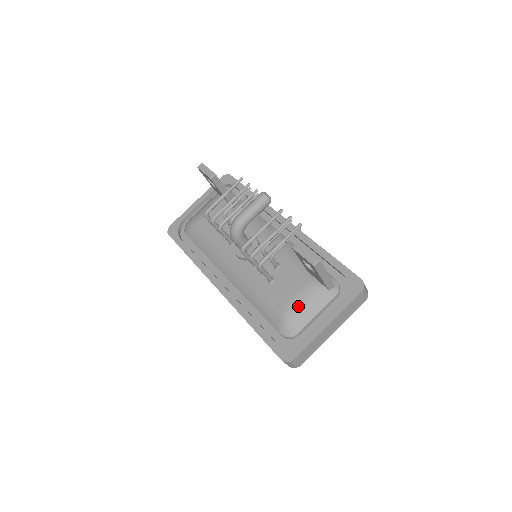
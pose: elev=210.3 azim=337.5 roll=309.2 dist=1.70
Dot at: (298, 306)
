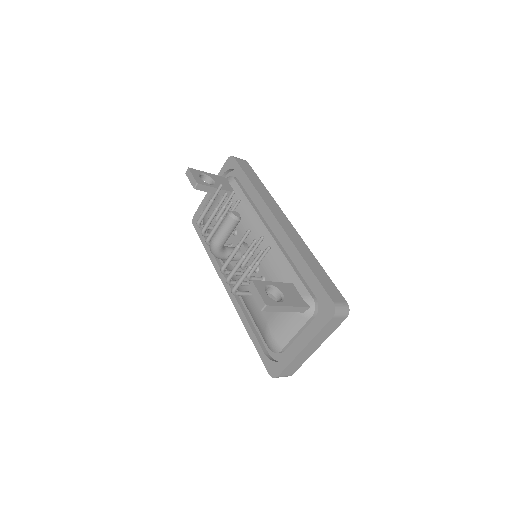
Dot at: (277, 326)
